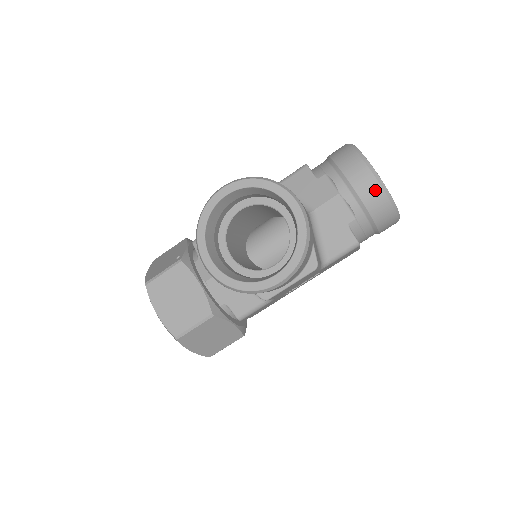
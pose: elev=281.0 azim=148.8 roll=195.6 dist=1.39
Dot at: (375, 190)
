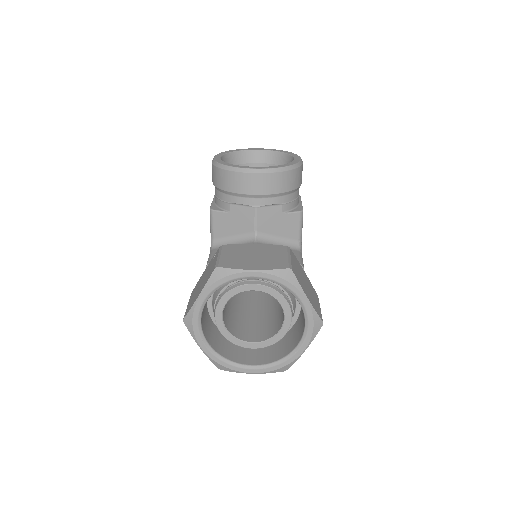
Dot at: occluded
